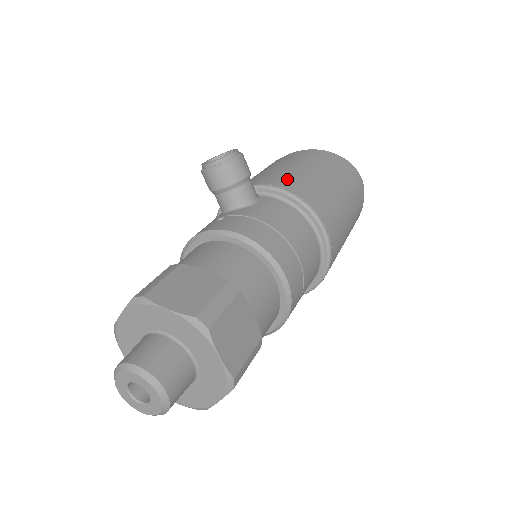
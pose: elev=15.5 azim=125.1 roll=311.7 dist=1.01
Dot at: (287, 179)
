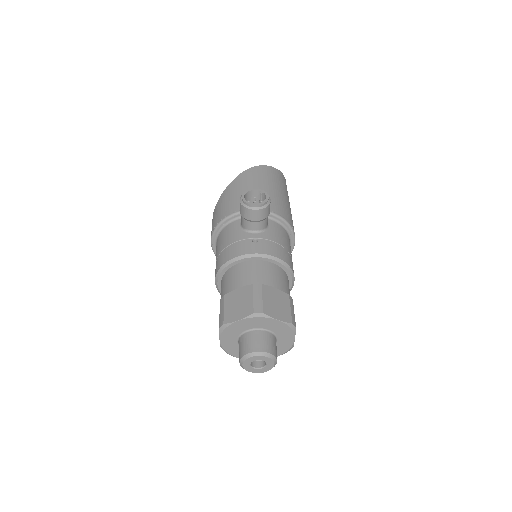
Dot at: (276, 205)
